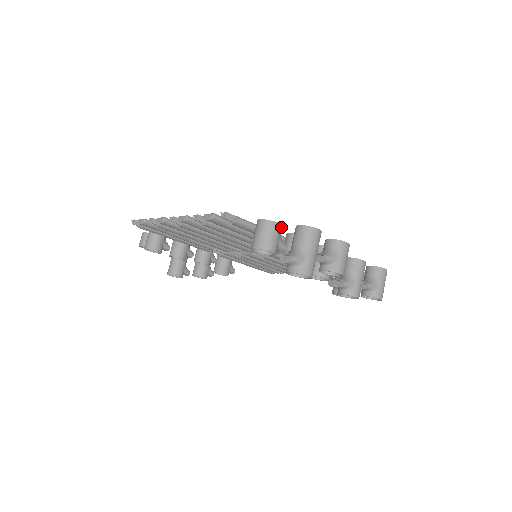
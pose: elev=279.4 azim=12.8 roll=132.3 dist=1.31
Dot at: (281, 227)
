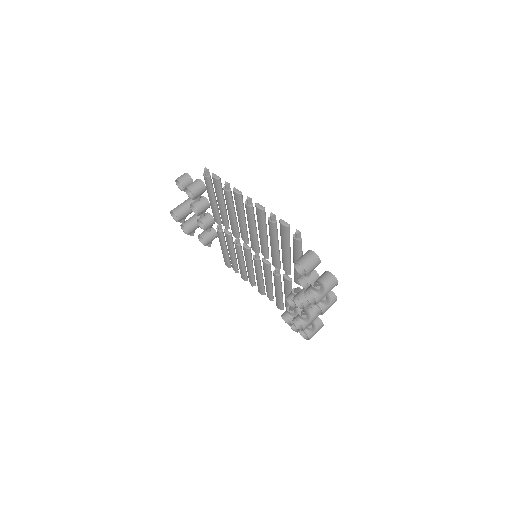
Dot at: occluded
